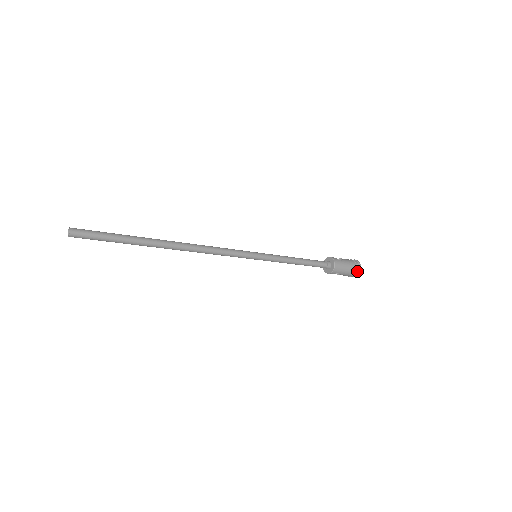
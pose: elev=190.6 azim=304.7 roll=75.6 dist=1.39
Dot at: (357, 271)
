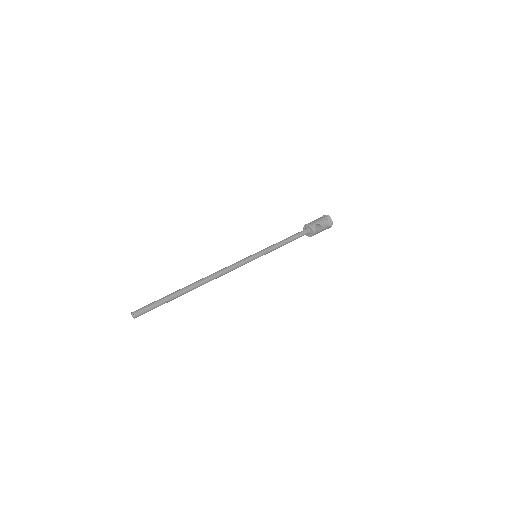
Dot at: occluded
